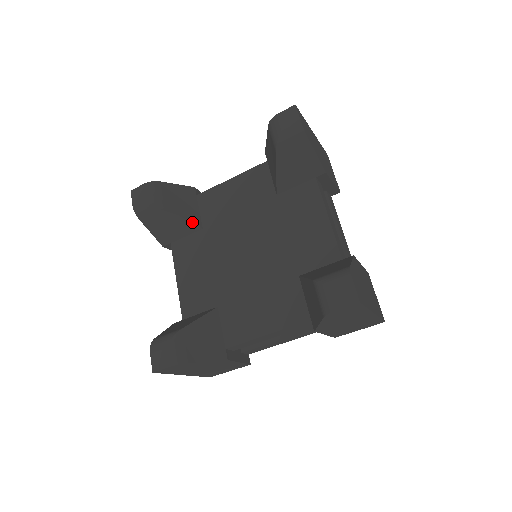
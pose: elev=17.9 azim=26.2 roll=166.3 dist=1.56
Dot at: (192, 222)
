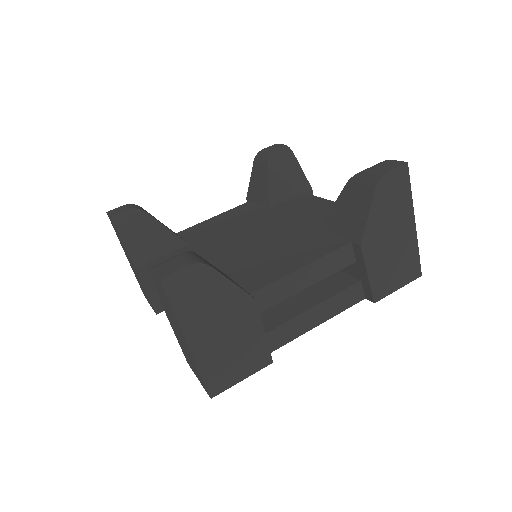
Dot at: (178, 236)
